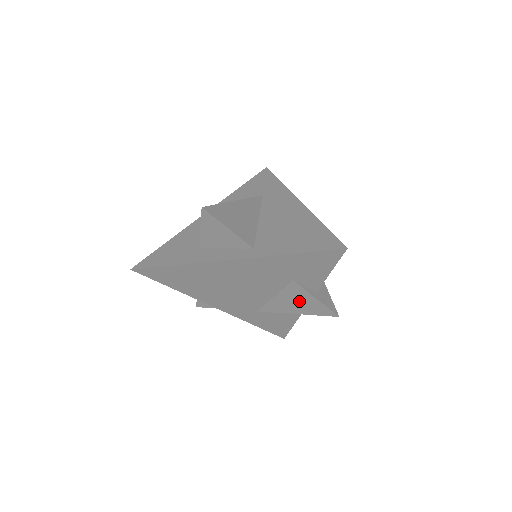
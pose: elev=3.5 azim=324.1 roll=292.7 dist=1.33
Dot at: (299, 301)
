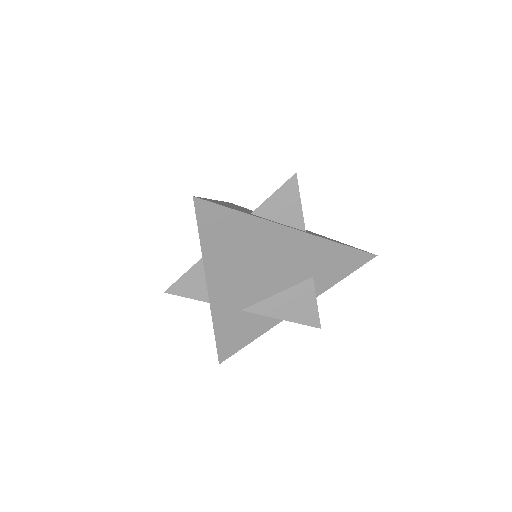
Dot at: (298, 303)
